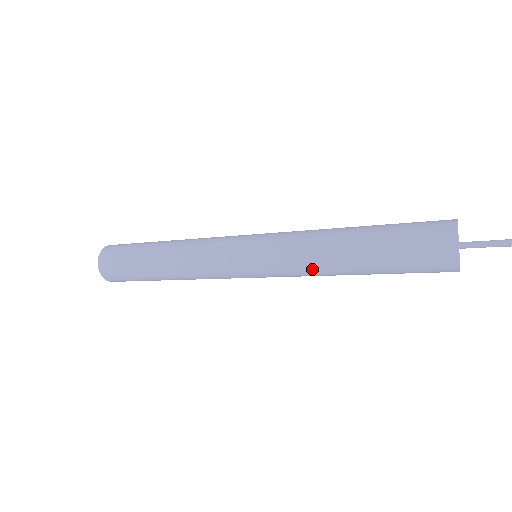
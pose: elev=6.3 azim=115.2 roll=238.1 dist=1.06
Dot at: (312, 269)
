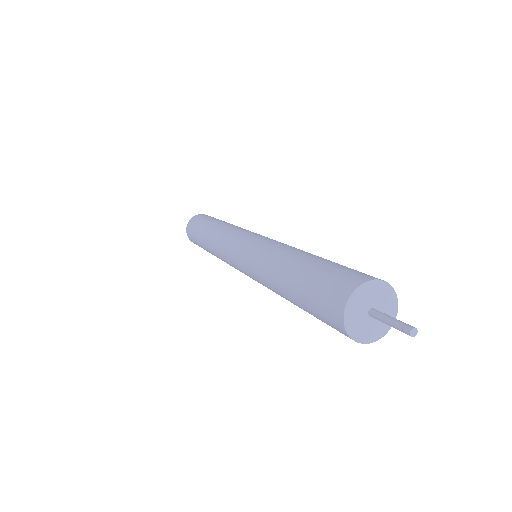
Dot at: occluded
